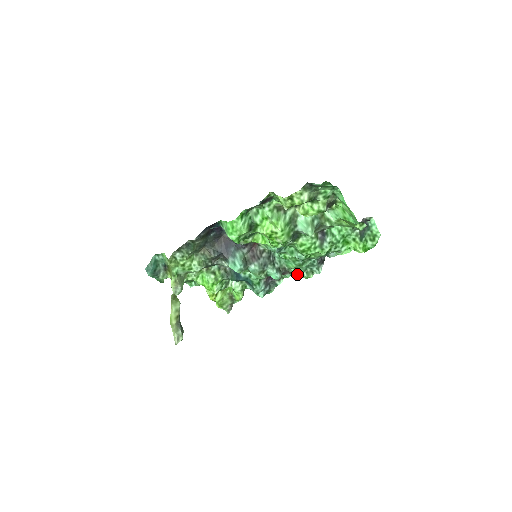
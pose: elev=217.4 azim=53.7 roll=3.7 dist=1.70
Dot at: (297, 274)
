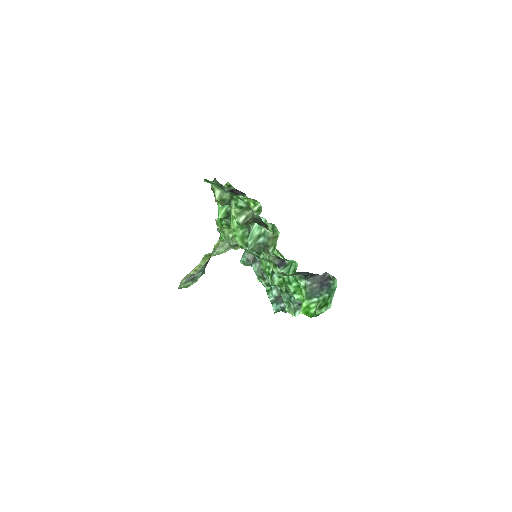
Dot at: occluded
